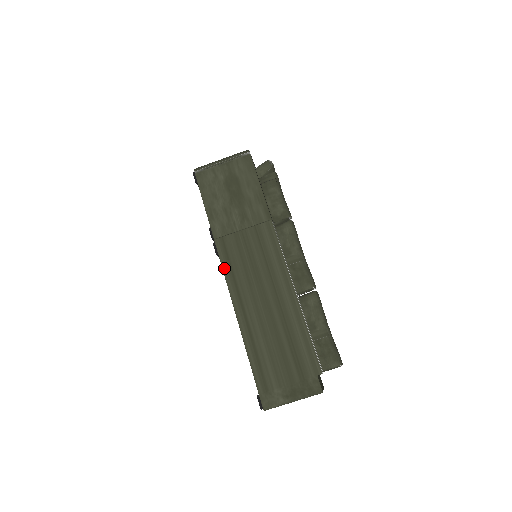
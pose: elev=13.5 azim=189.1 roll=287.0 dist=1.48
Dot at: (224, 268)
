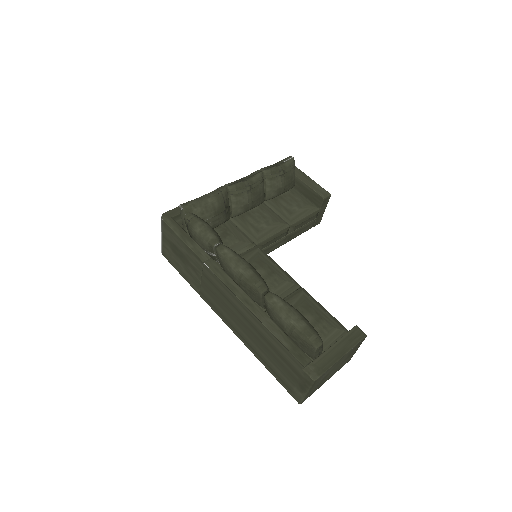
Dot at: (216, 313)
